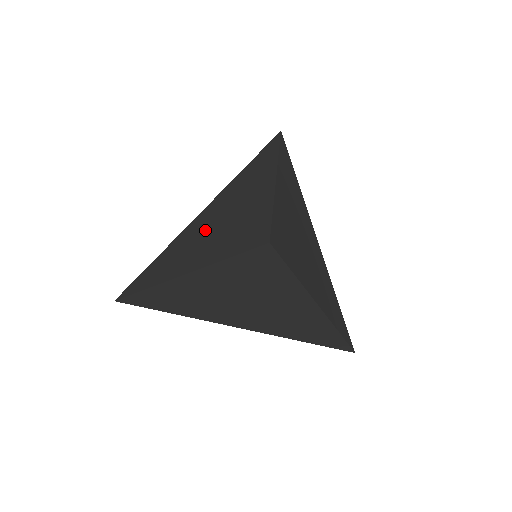
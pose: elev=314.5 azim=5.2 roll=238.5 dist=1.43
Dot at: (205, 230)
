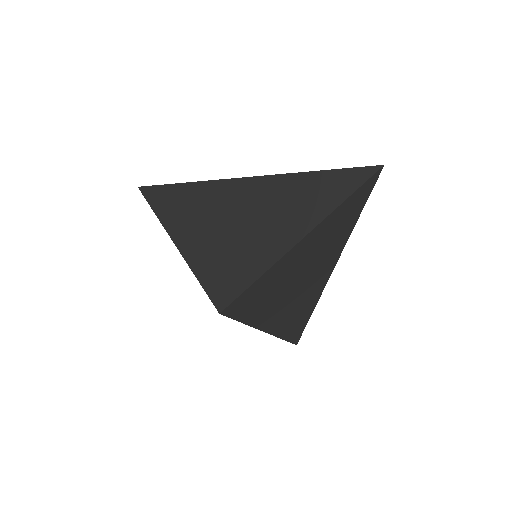
Dot at: (221, 212)
